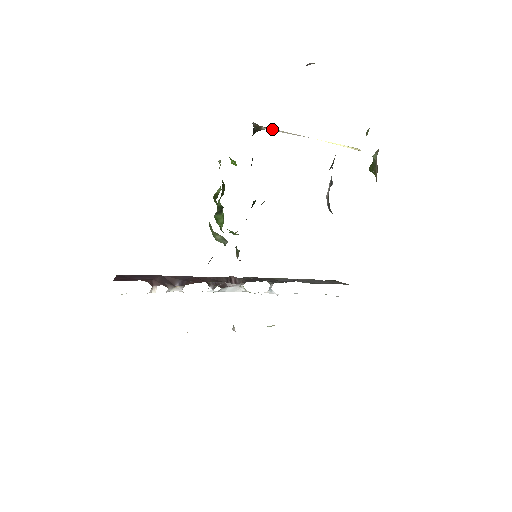
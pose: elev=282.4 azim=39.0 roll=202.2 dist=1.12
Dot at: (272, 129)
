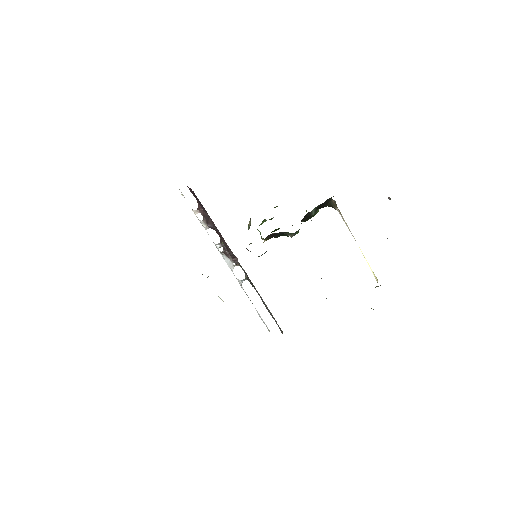
Dot at: (341, 215)
